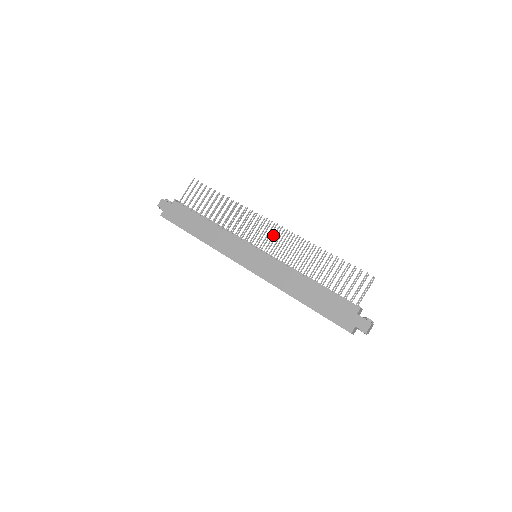
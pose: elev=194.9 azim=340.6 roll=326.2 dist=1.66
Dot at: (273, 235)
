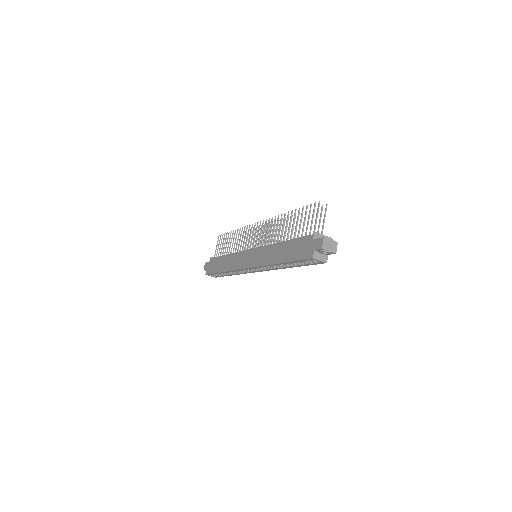
Dot at: occluded
